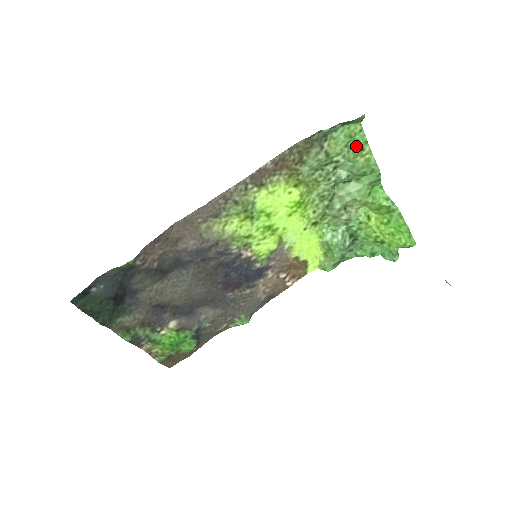
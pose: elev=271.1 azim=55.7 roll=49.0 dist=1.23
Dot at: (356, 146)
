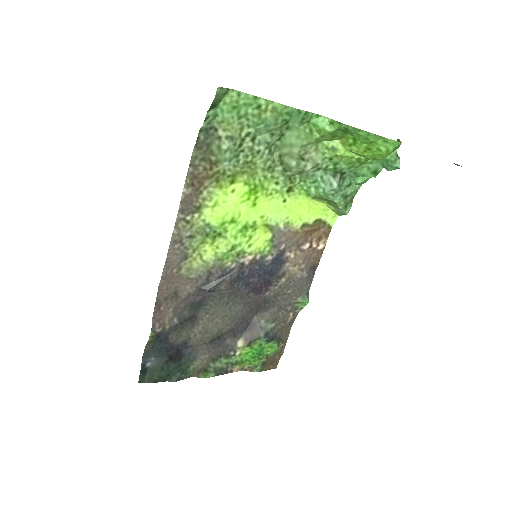
Dot at: (249, 109)
